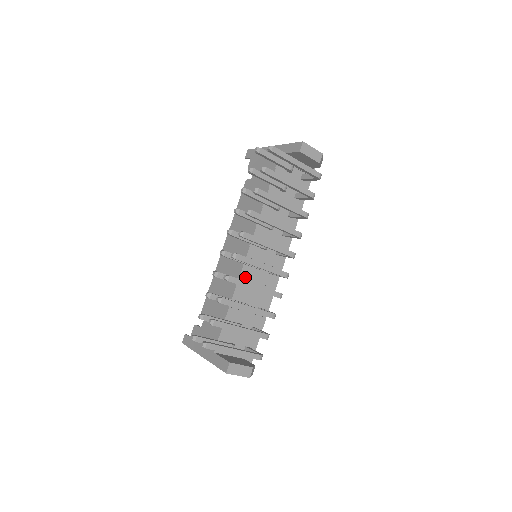
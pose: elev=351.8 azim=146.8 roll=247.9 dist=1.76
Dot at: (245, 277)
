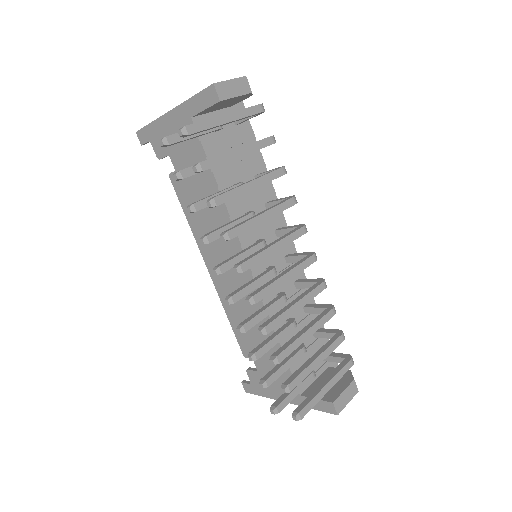
Dot at: (268, 295)
